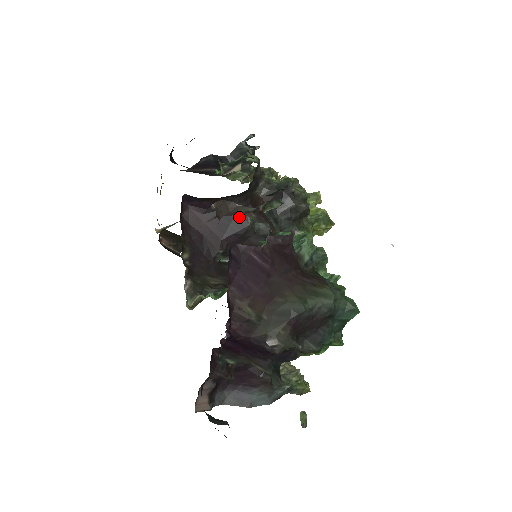
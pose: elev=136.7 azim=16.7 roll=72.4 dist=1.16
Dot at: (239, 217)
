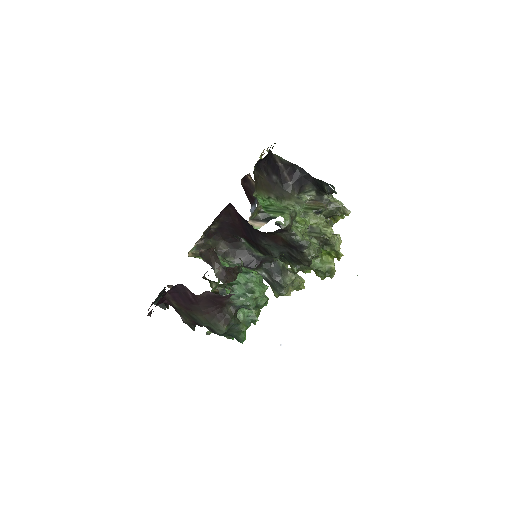
Dot at: (257, 236)
